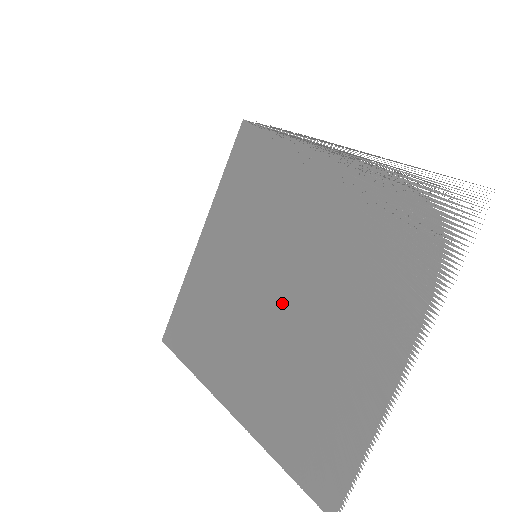
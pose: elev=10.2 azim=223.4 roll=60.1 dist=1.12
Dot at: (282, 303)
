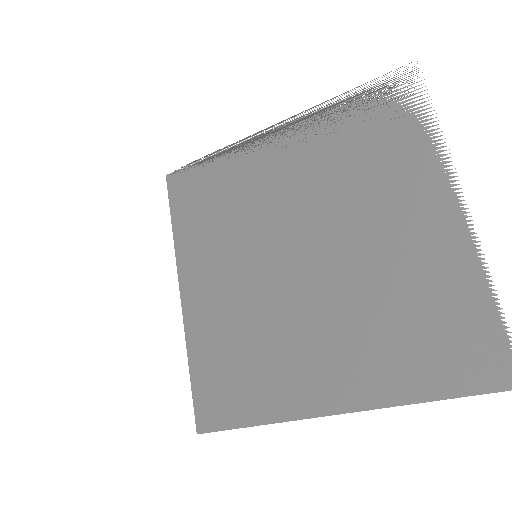
Dot at: (313, 266)
